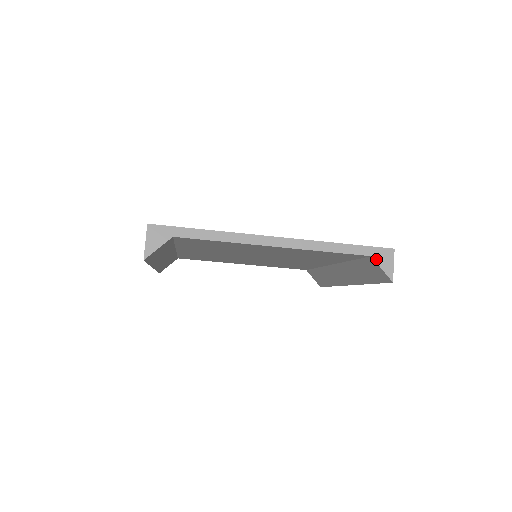
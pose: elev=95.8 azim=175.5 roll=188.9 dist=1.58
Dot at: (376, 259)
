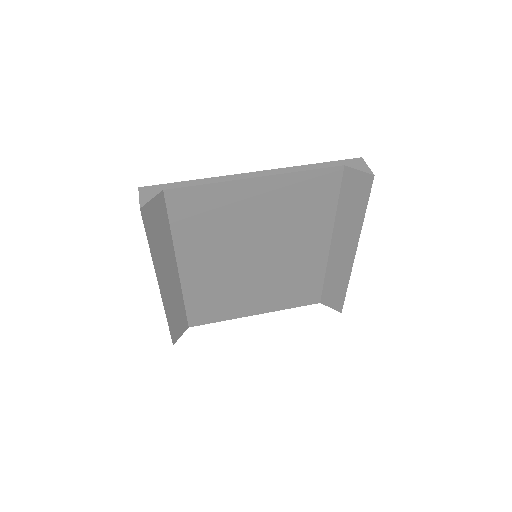
Dot at: (350, 166)
